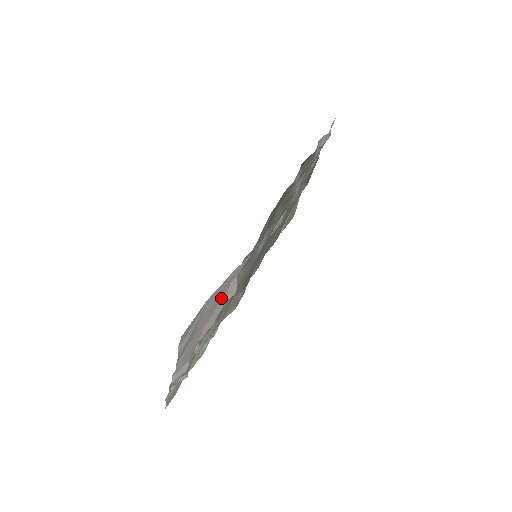
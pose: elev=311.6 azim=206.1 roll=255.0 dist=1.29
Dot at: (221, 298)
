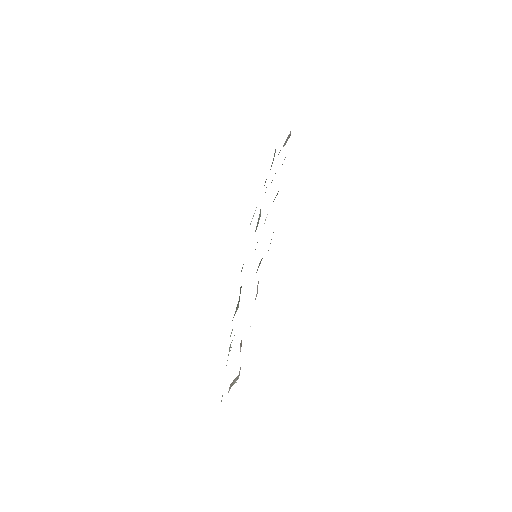
Dot at: occluded
